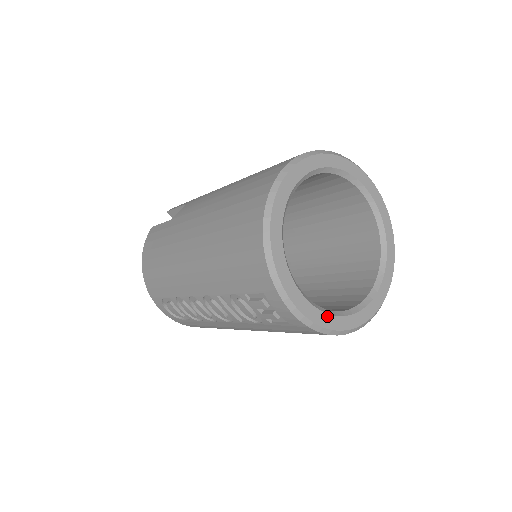
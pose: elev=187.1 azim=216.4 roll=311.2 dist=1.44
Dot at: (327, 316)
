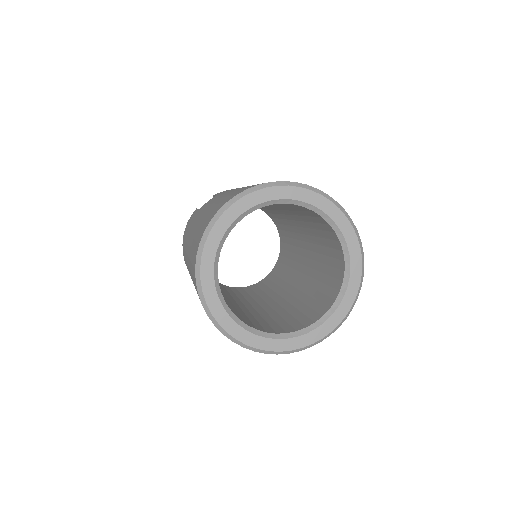
Dot at: (254, 336)
